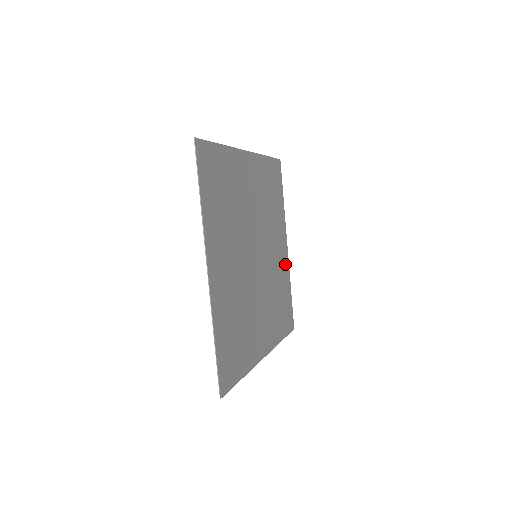
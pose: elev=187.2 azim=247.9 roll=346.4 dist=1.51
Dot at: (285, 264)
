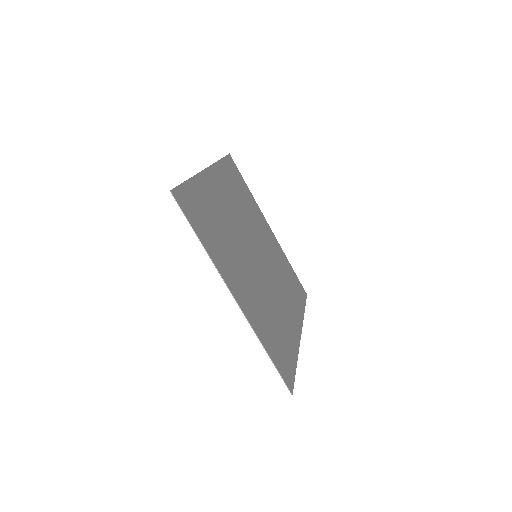
Dot at: (276, 245)
